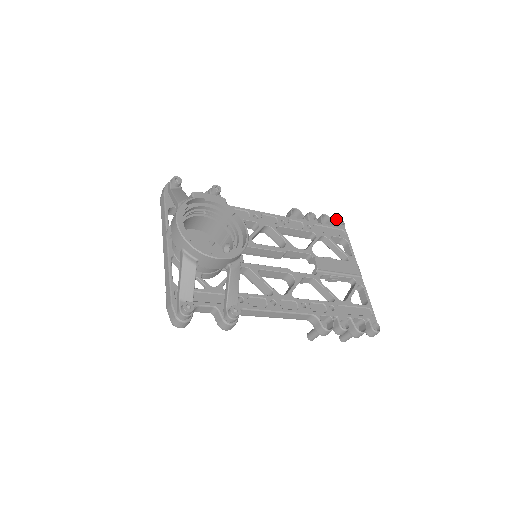
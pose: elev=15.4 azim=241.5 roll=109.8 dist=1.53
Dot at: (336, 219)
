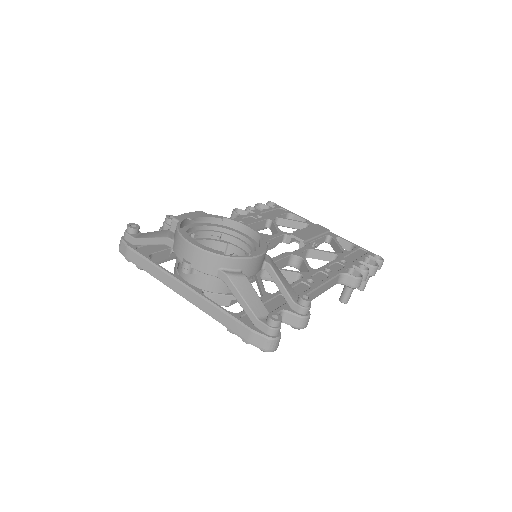
Dot at: (267, 203)
